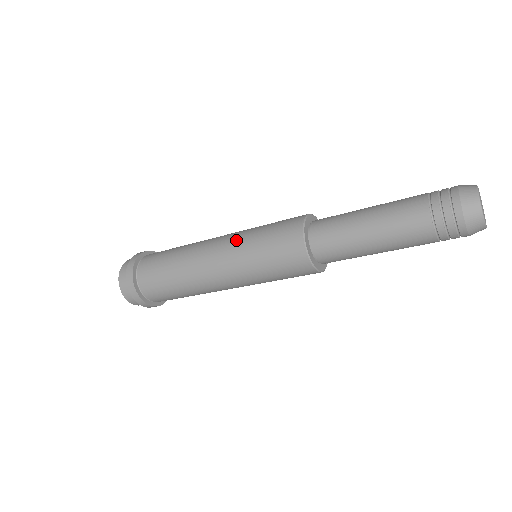
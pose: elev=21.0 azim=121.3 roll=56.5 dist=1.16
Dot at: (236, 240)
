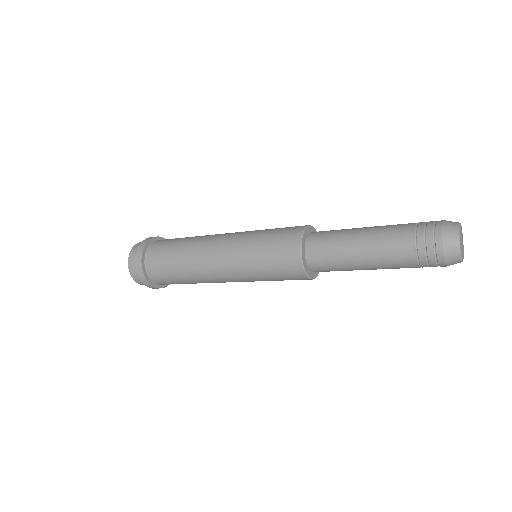
Dot at: (240, 240)
